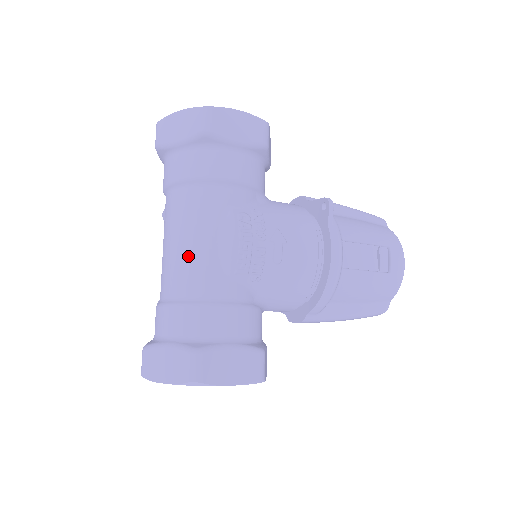
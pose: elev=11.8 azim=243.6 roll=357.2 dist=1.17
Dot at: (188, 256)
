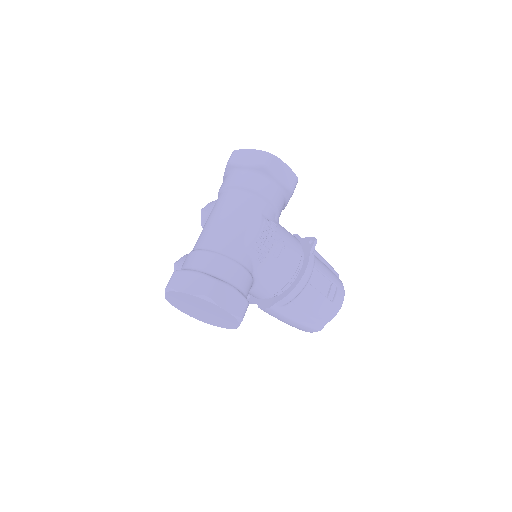
Dot at: (227, 228)
